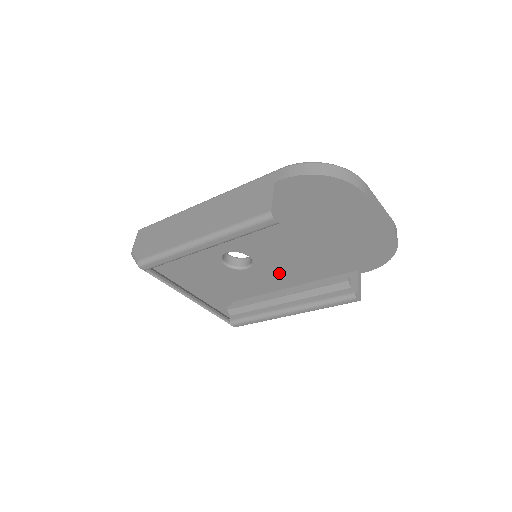
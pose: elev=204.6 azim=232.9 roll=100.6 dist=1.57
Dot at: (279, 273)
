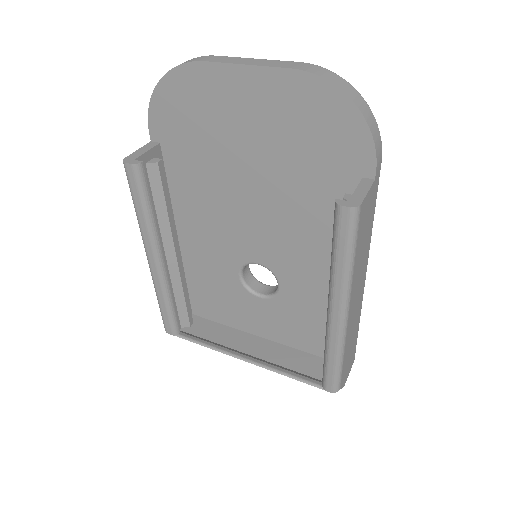
Dot at: (309, 267)
